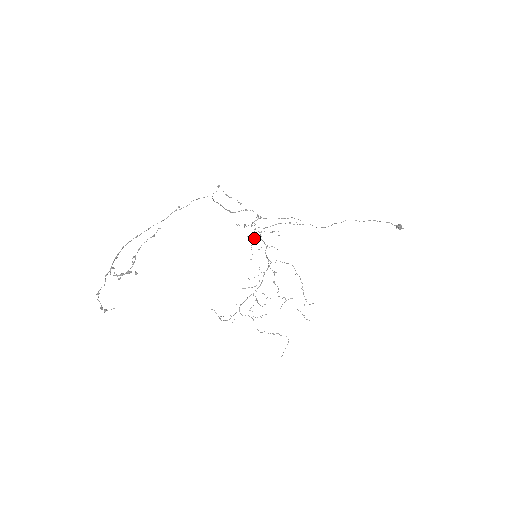
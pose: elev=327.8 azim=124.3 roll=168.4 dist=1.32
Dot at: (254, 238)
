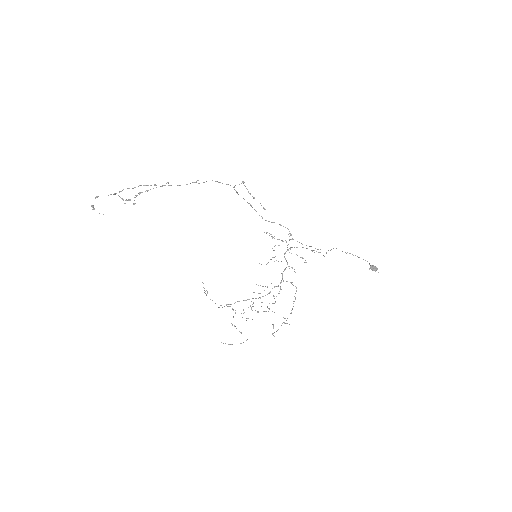
Dot at: occluded
